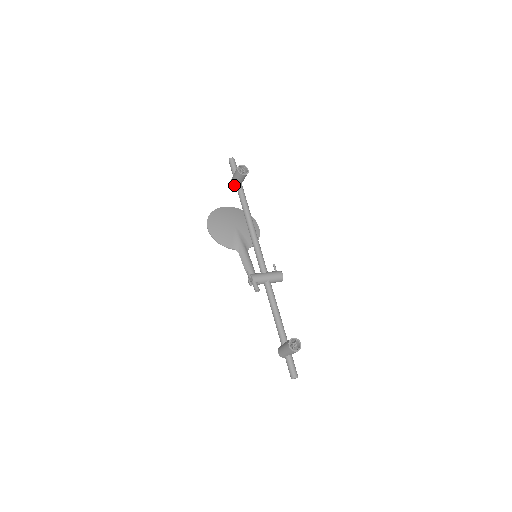
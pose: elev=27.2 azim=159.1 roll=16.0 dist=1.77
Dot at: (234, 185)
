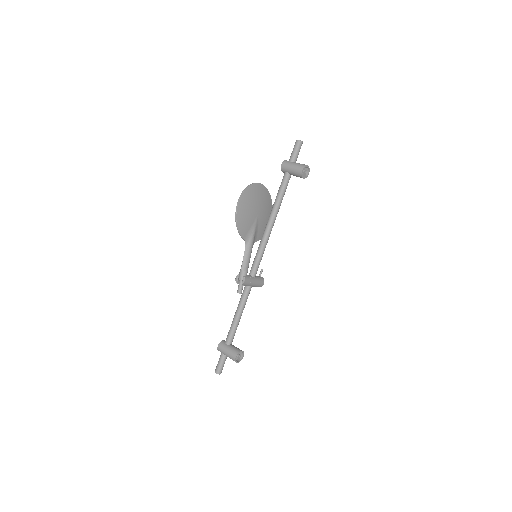
Dot at: (284, 170)
